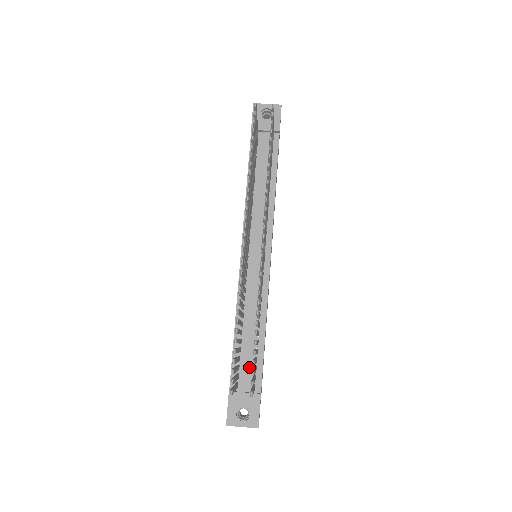
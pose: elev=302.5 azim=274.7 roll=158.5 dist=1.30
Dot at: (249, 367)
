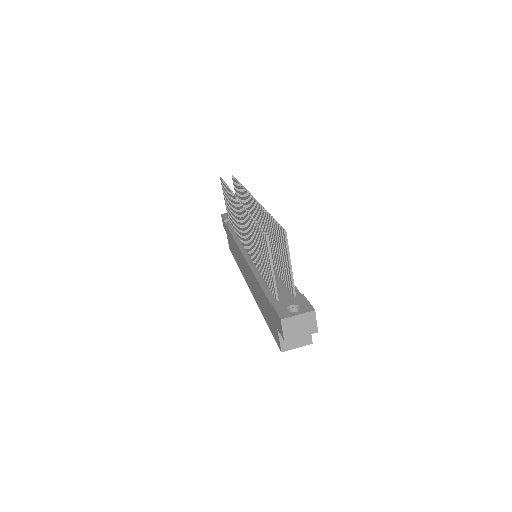
Dot at: (283, 290)
